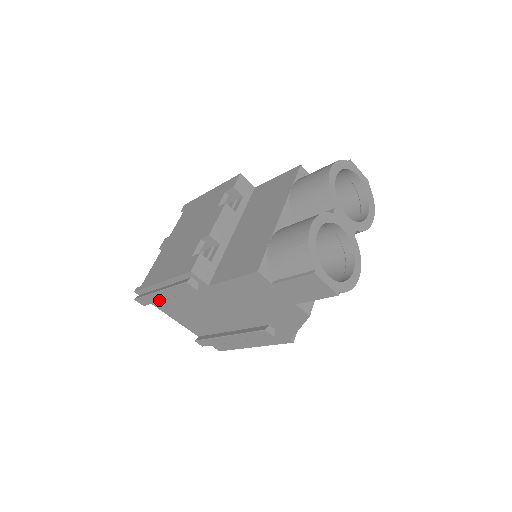
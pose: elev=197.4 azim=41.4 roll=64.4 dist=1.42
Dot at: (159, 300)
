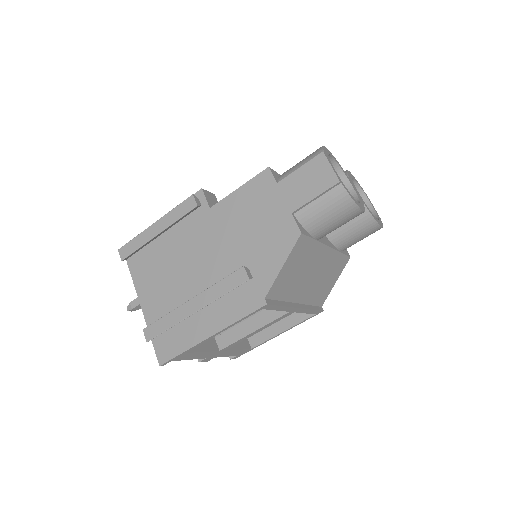
Dot at: (146, 241)
